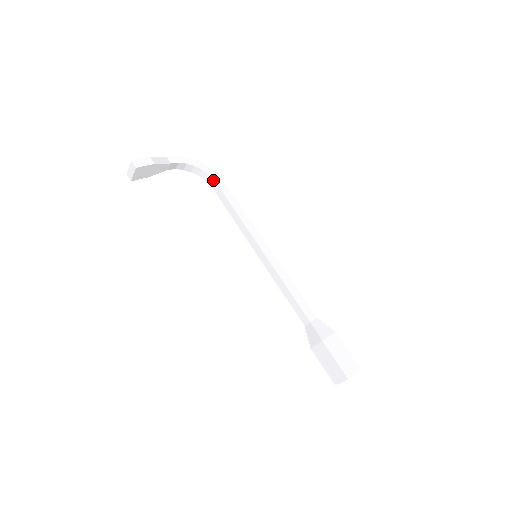
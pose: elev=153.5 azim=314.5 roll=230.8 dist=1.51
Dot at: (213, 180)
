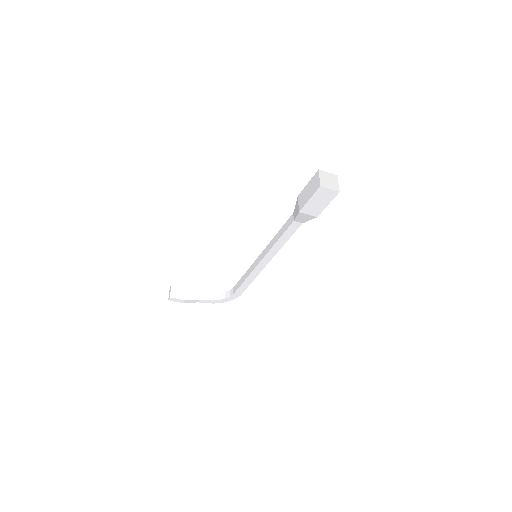
Dot at: (232, 289)
